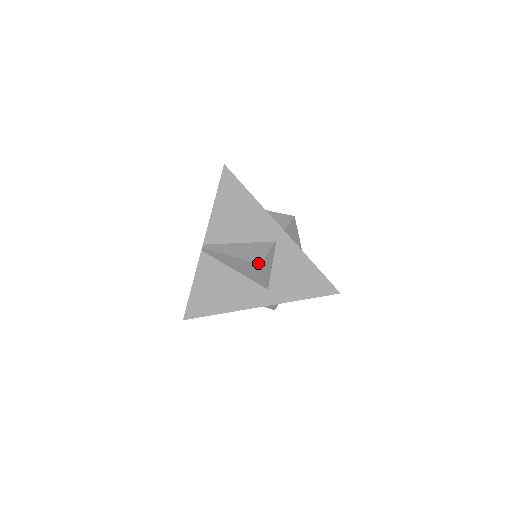
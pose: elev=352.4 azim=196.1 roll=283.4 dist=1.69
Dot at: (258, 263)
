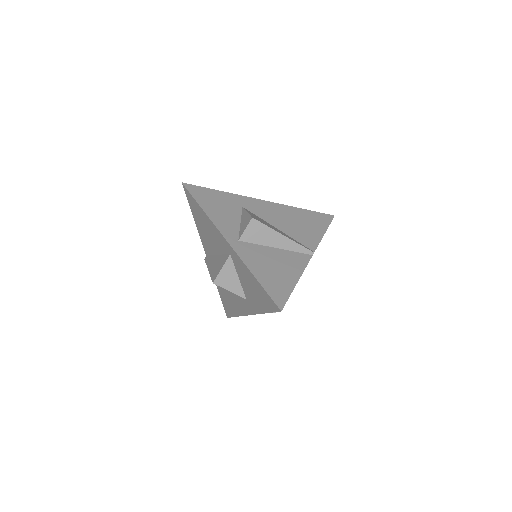
Dot at: occluded
